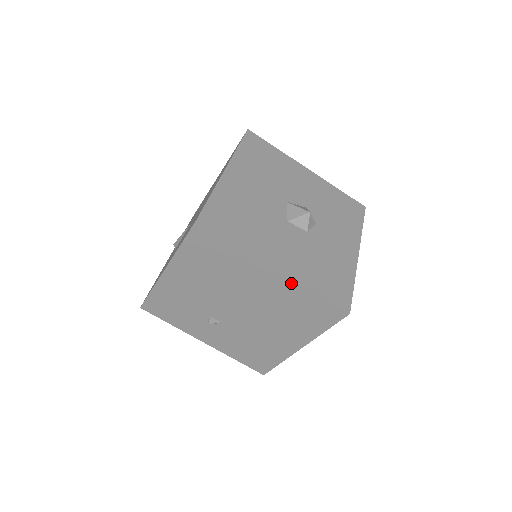
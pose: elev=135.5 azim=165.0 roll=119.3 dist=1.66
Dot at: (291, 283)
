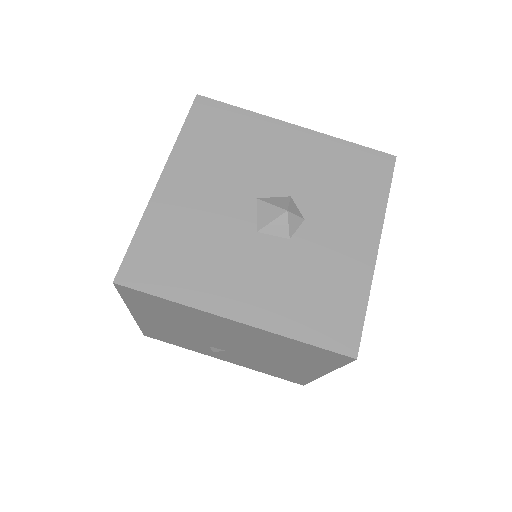
Dot at: (263, 332)
